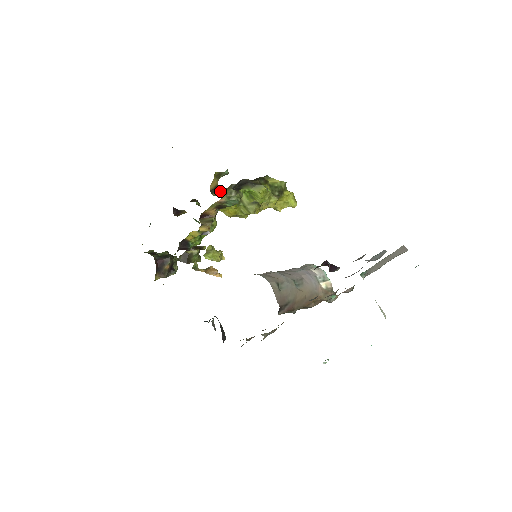
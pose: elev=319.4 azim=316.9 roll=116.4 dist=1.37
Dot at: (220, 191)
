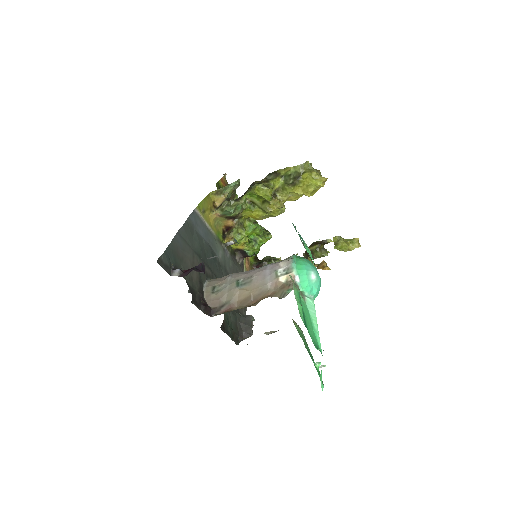
Dot at: occluded
